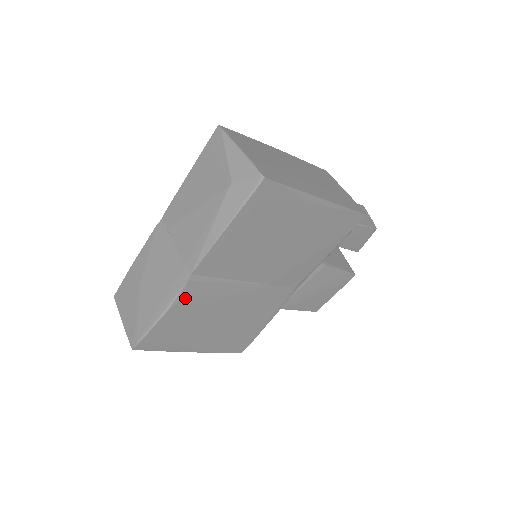
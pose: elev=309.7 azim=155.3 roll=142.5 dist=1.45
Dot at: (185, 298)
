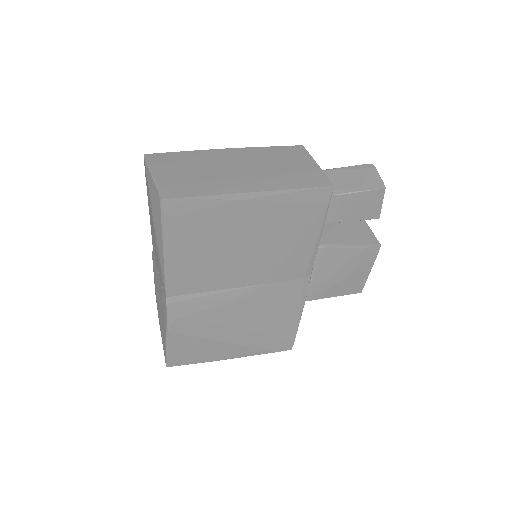
Dot at: (177, 318)
